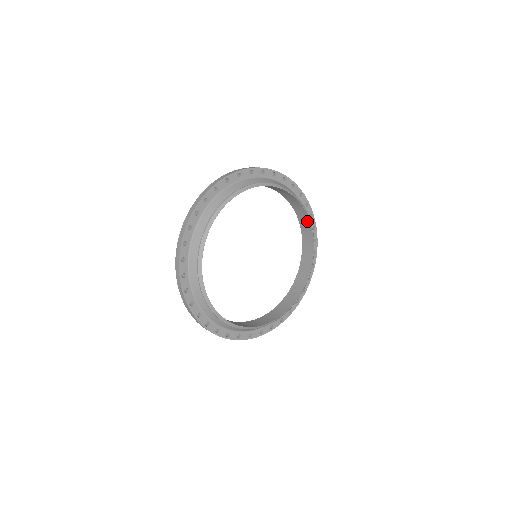
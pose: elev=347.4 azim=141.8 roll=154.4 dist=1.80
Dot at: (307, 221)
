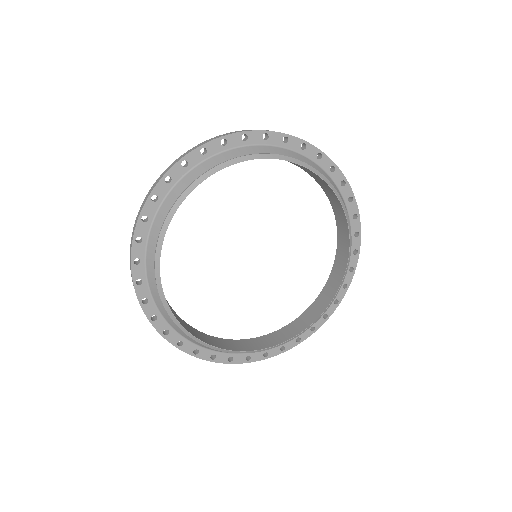
Dot at: (343, 268)
